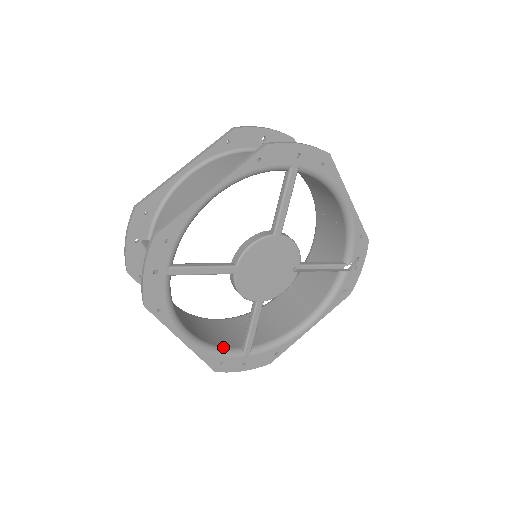
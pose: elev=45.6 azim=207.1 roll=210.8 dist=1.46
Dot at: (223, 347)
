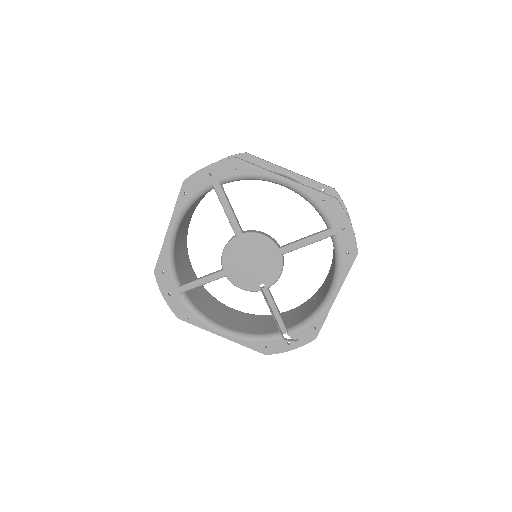
Dot at: (176, 268)
